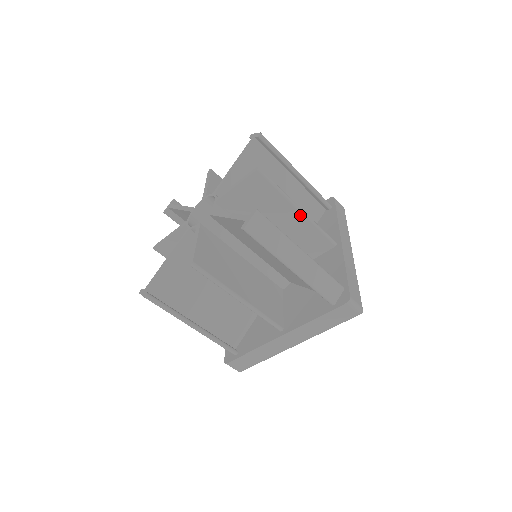
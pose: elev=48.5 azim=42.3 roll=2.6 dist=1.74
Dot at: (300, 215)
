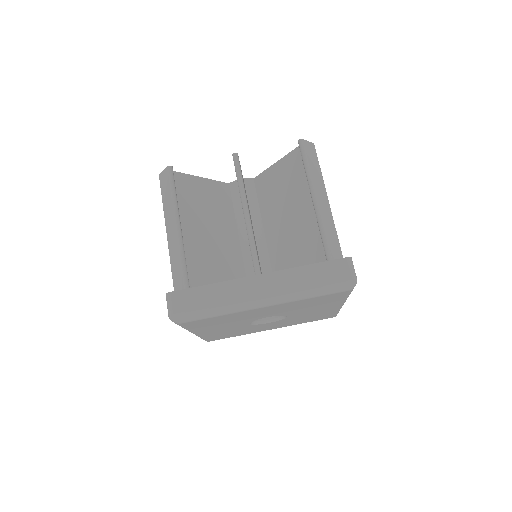
Dot at: occluded
